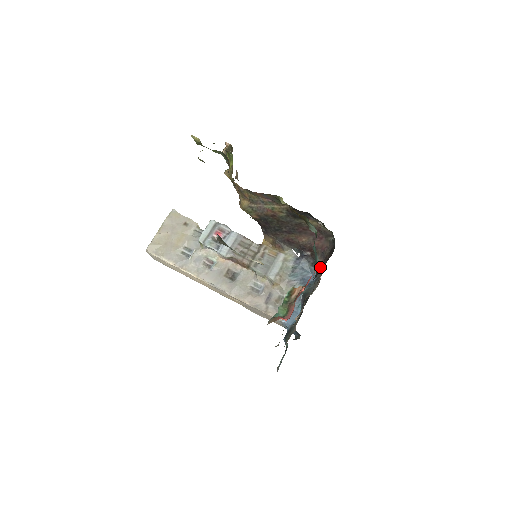
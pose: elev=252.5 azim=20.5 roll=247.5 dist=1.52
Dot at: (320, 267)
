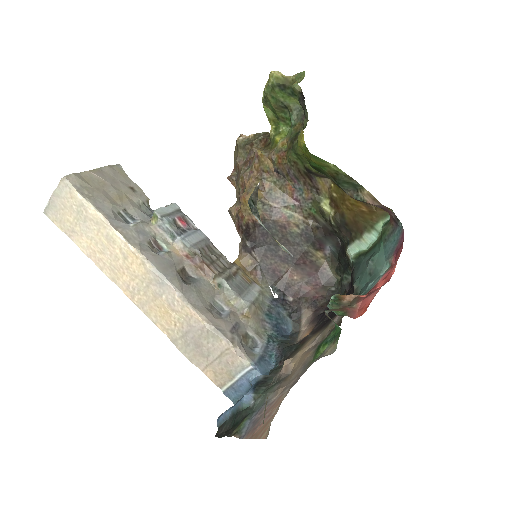
Dot at: (305, 318)
